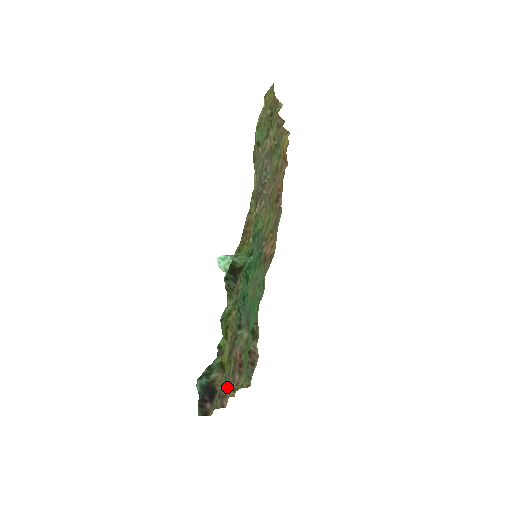
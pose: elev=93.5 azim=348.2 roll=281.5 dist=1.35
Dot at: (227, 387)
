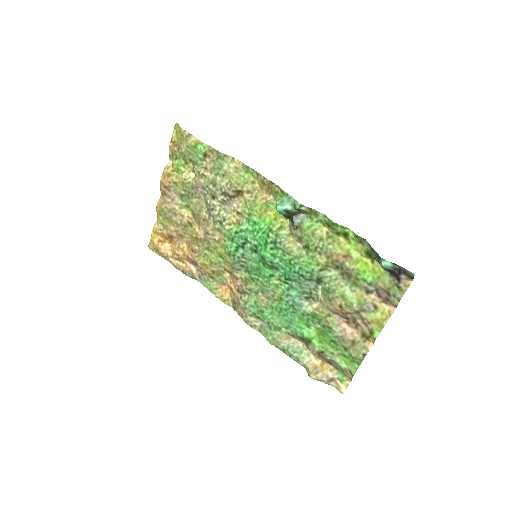
Dot at: (378, 295)
